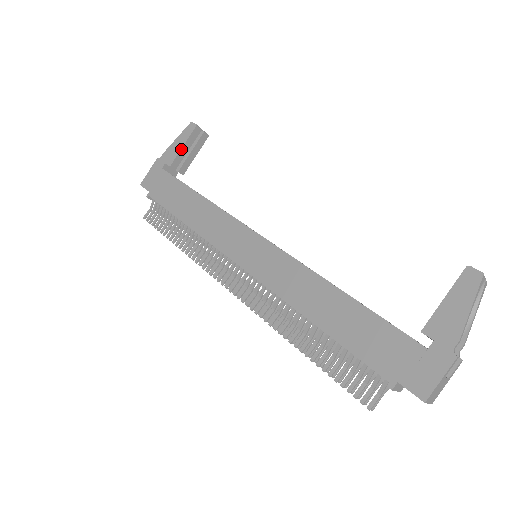
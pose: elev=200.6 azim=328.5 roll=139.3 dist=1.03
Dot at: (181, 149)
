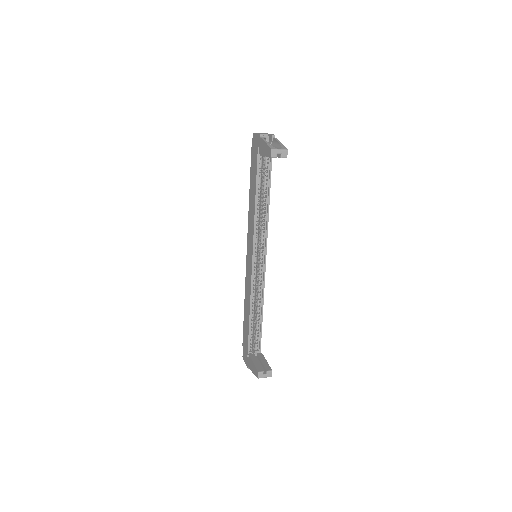
Dot at: (264, 155)
